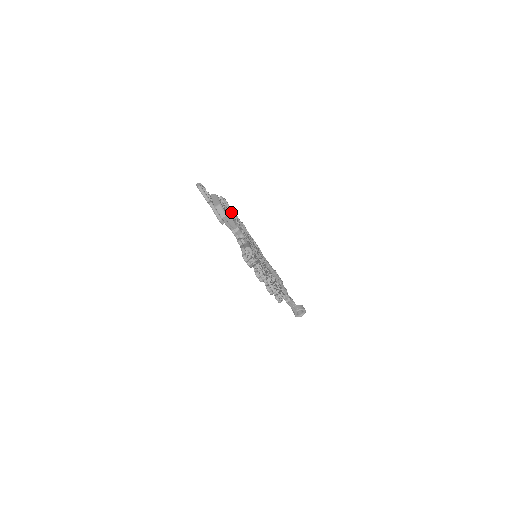
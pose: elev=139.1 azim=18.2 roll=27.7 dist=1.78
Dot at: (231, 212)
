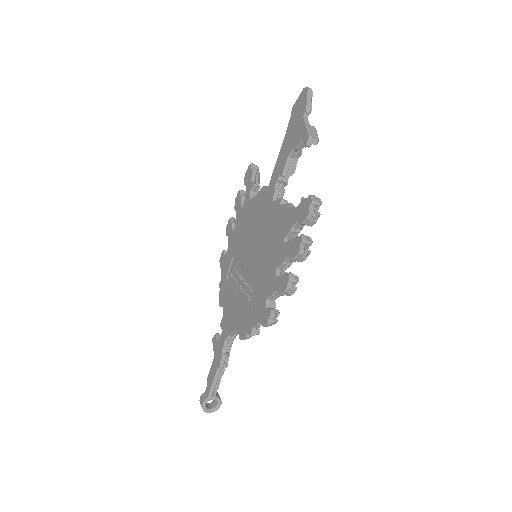
Dot at: (258, 190)
